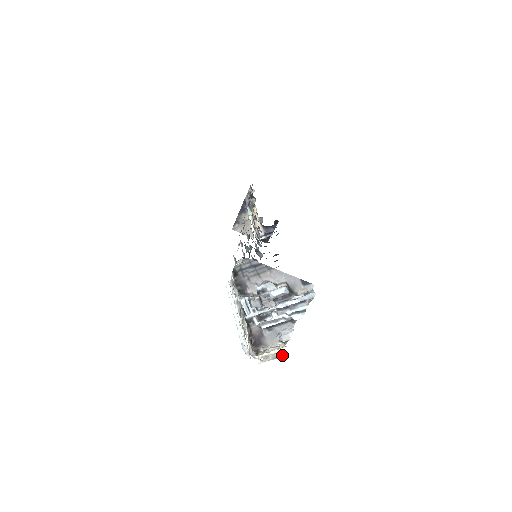
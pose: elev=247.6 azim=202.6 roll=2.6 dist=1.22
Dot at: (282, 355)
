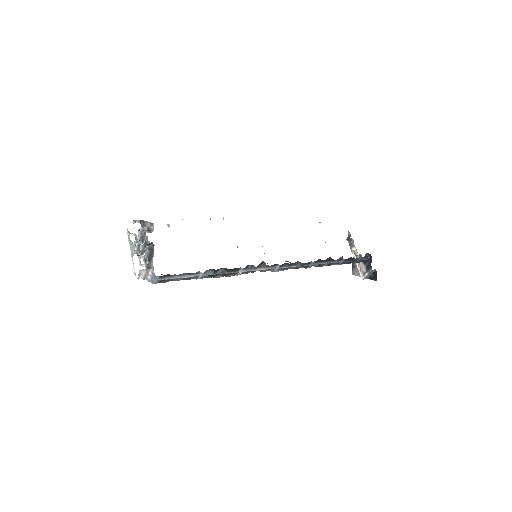
Dot at: (141, 270)
